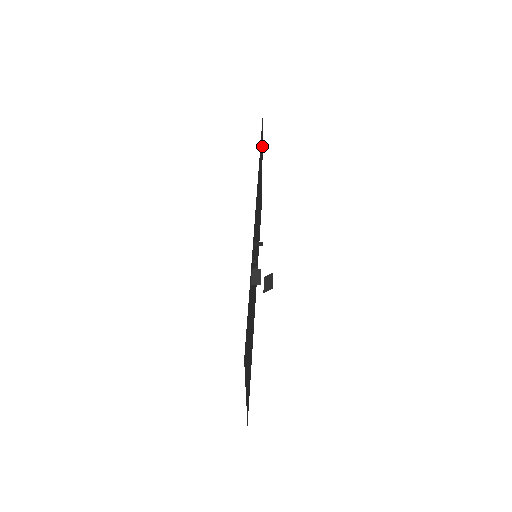
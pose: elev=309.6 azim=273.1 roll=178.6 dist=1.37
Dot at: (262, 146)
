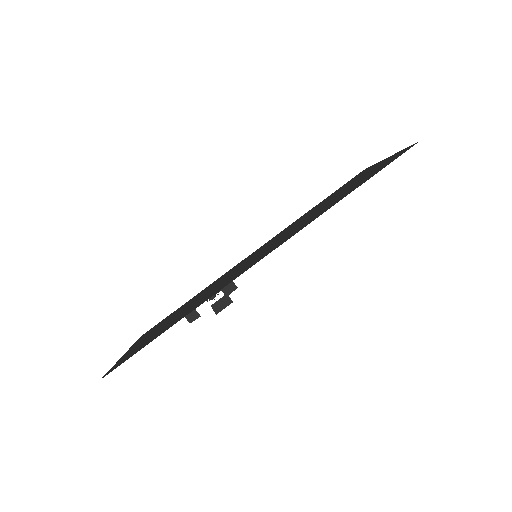
Dot at: (393, 155)
